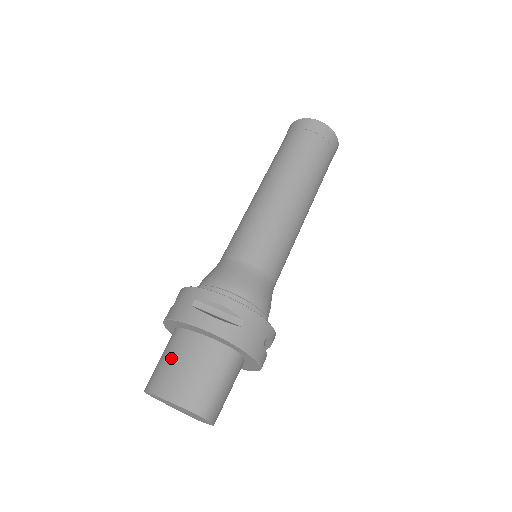
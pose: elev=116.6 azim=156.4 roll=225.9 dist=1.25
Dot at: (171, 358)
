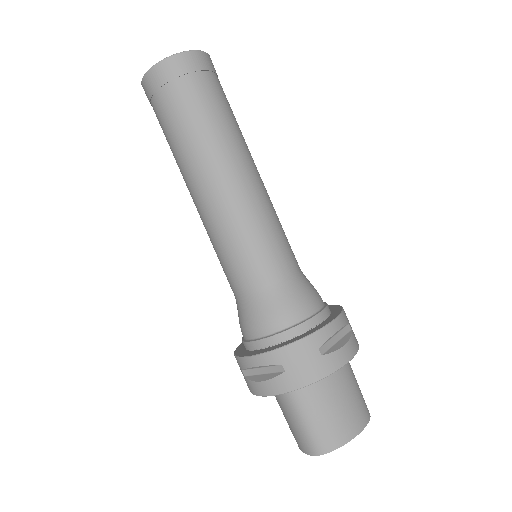
Dot at: (325, 410)
